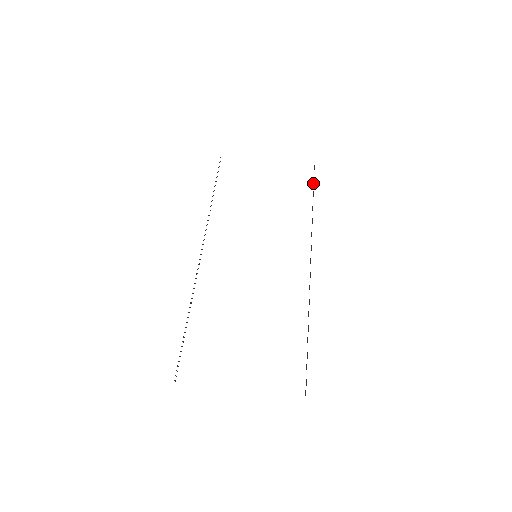
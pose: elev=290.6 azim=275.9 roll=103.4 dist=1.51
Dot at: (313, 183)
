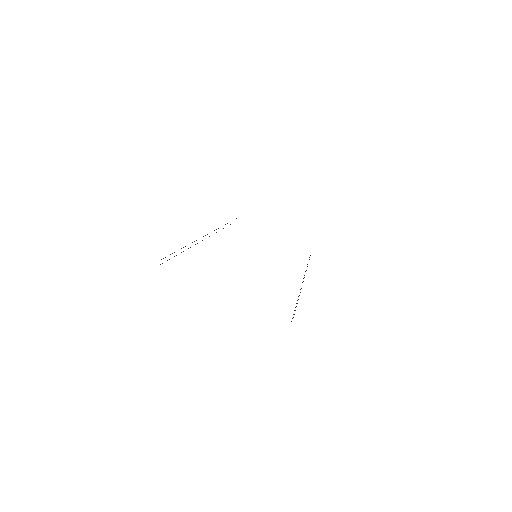
Dot at: (309, 257)
